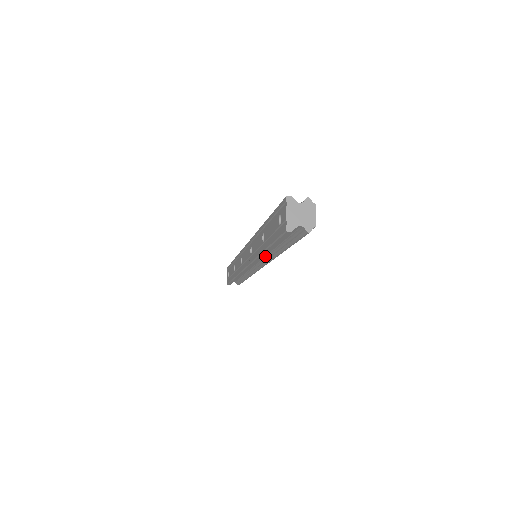
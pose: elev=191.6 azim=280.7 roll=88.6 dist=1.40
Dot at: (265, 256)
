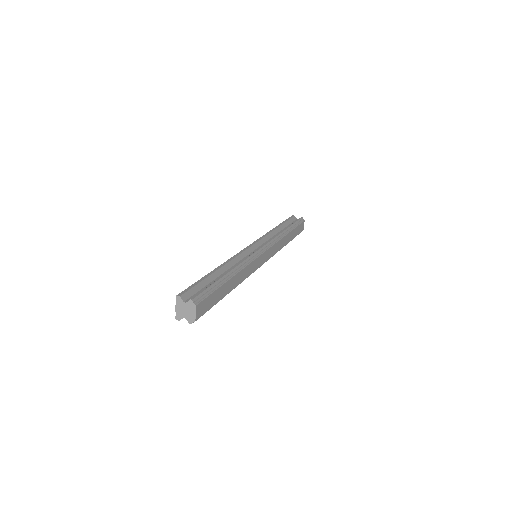
Dot at: occluded
